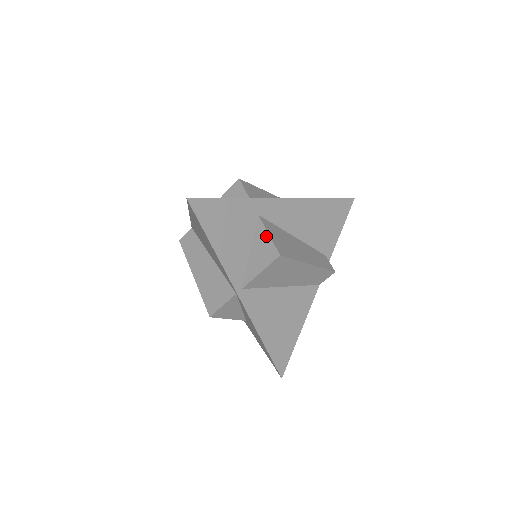
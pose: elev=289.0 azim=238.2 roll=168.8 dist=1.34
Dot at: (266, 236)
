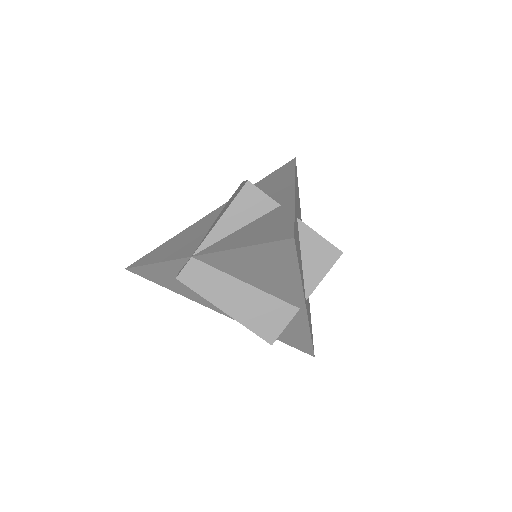
Dot at: (317, 238)
